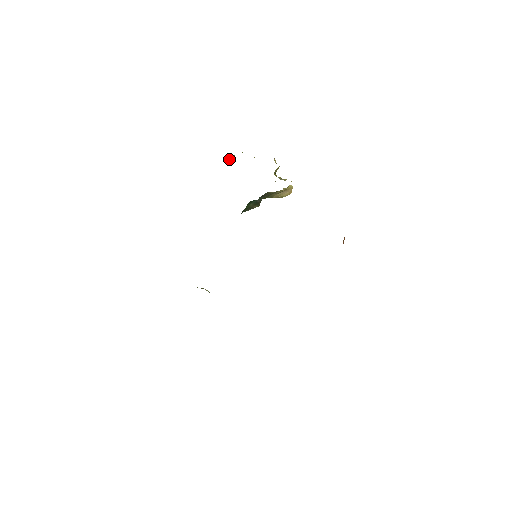
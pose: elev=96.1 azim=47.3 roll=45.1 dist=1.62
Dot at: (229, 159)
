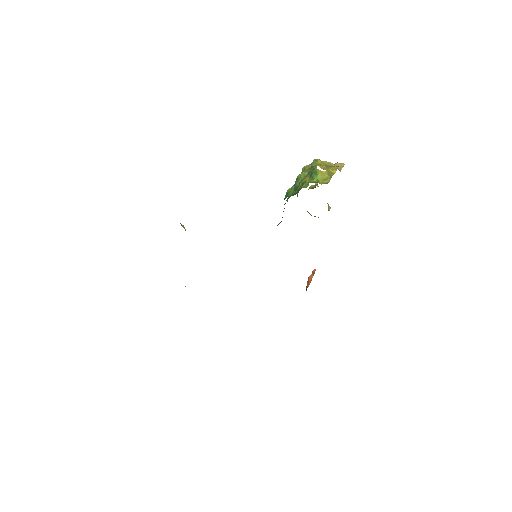
Dot at: (324, 175)
